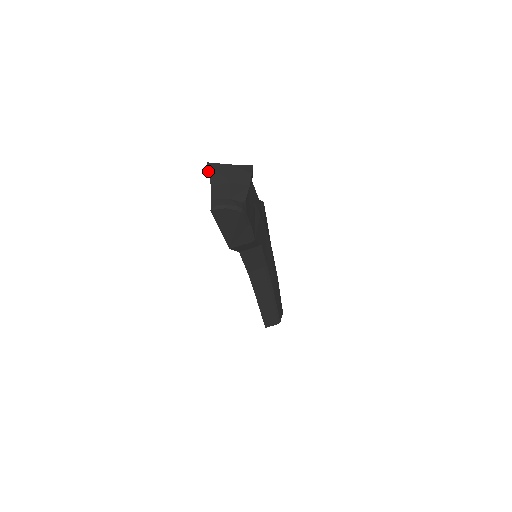
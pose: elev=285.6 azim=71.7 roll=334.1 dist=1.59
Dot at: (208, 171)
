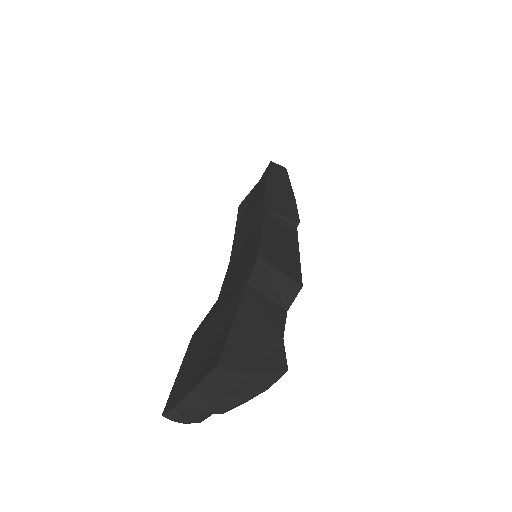
Dot at: (206, 376)
